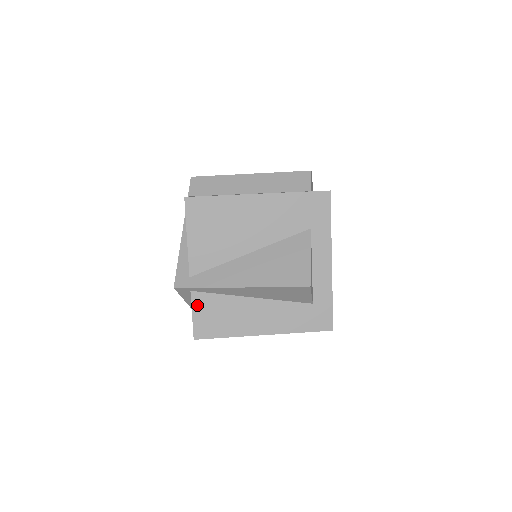
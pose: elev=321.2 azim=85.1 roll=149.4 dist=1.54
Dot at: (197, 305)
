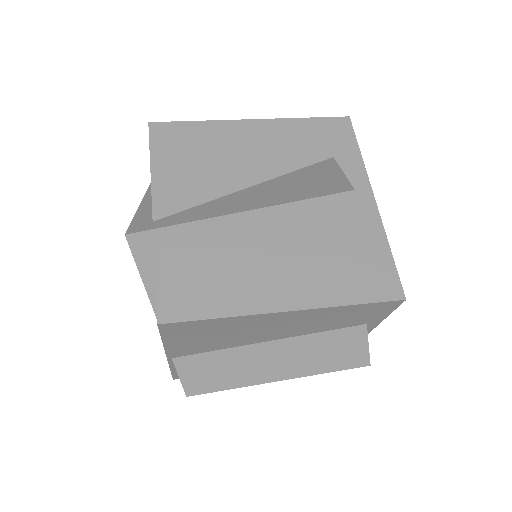
Dot at: (164, 264)
